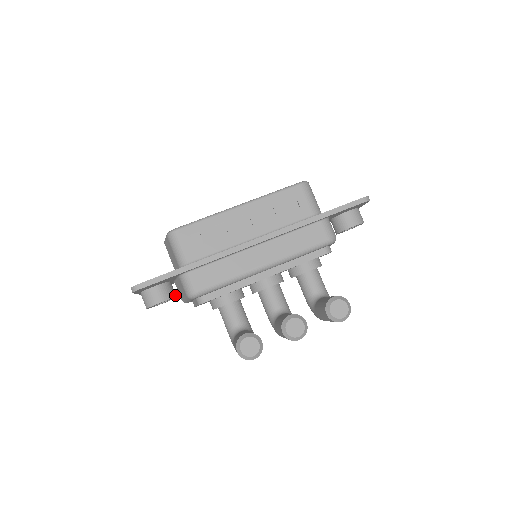
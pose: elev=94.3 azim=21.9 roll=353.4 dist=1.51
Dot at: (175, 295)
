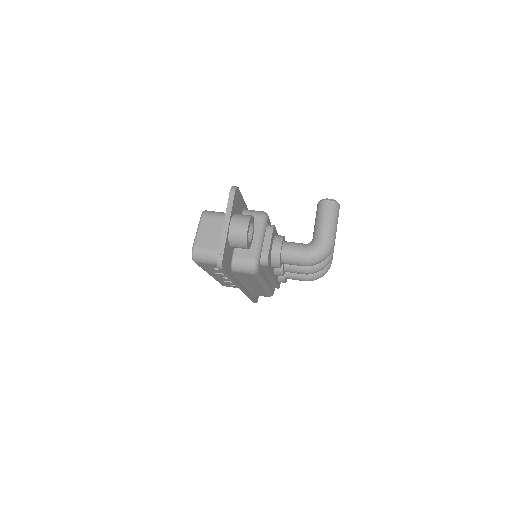
Dot at: occluded
